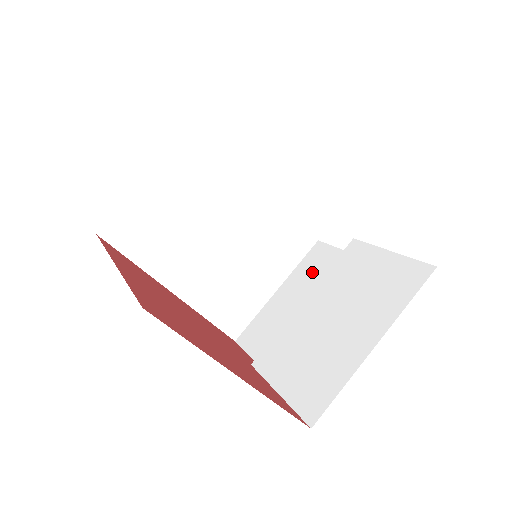
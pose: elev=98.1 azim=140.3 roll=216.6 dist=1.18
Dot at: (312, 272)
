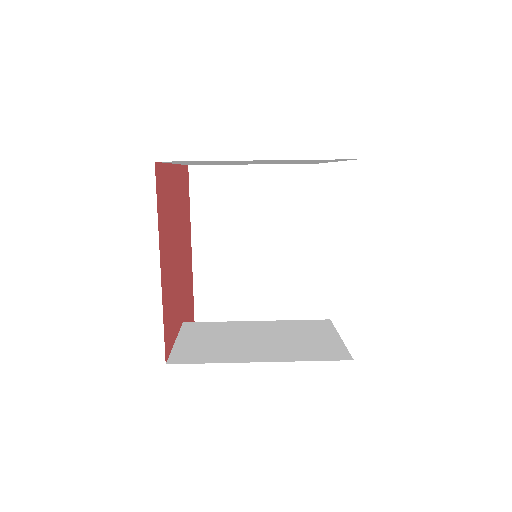
Dot at: occluded
